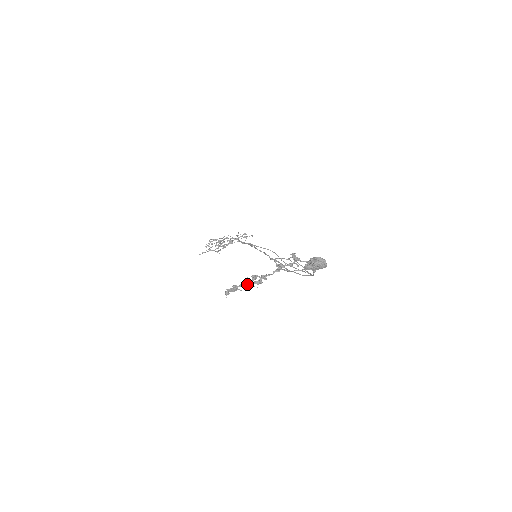
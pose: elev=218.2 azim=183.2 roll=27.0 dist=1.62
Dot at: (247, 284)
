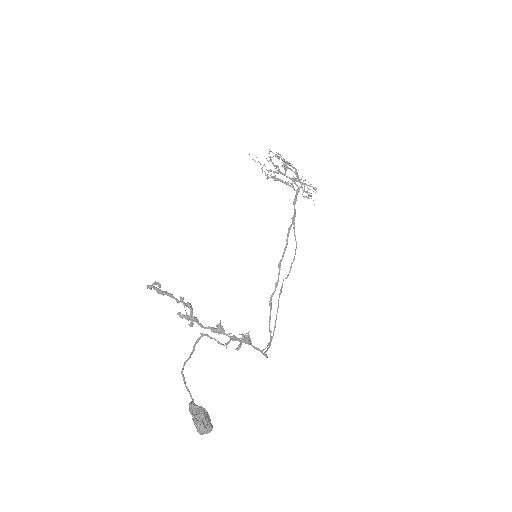
Dot at: (177, 301)
